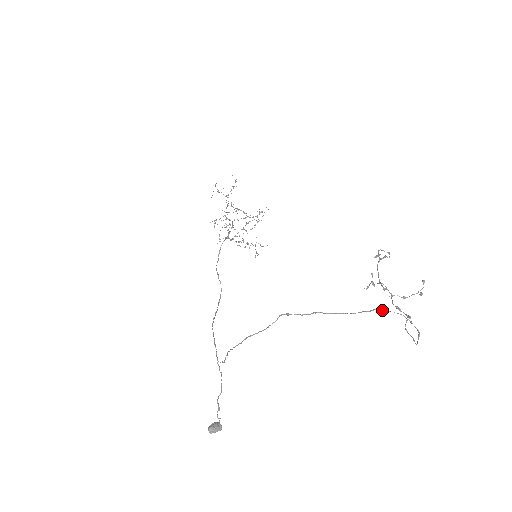
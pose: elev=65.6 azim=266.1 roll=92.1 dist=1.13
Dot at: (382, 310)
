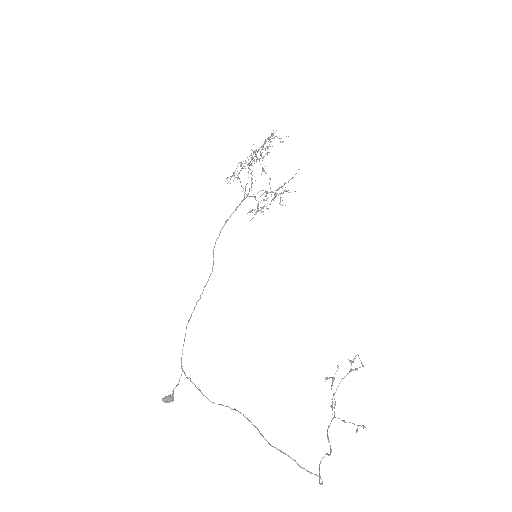
Dot at: (301, 467)
